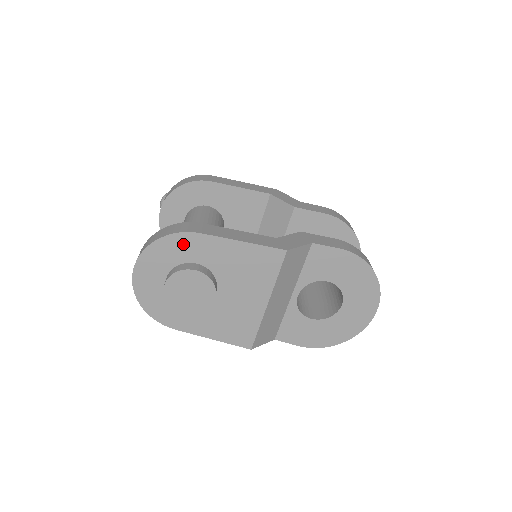
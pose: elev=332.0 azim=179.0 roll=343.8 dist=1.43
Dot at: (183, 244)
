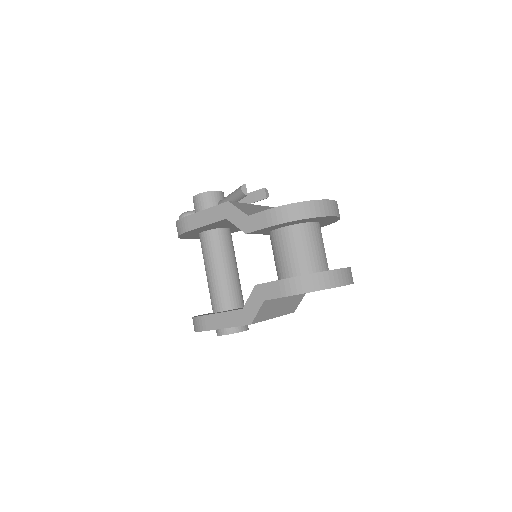
Dot at: occluded
